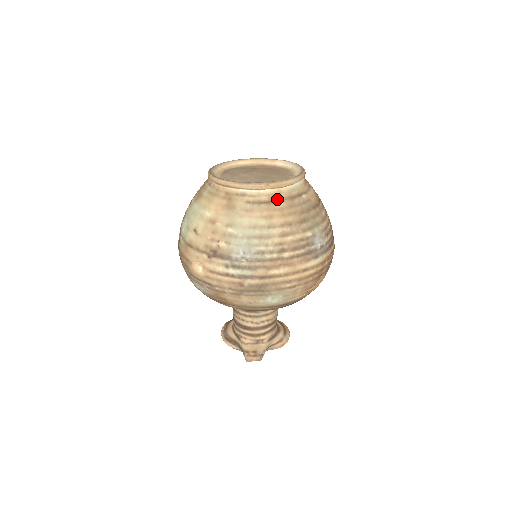
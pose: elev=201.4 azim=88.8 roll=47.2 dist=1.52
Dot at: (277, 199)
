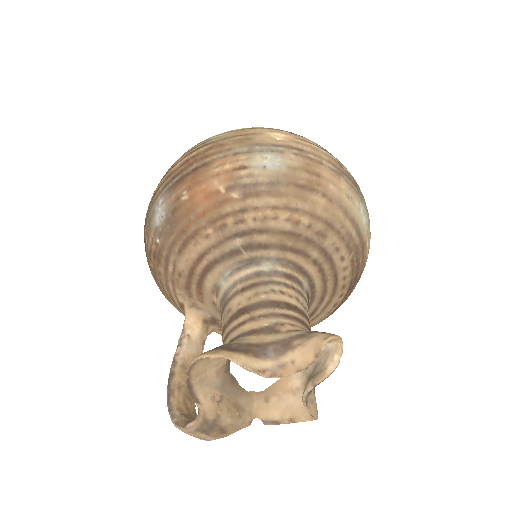
Dot at: occluded
